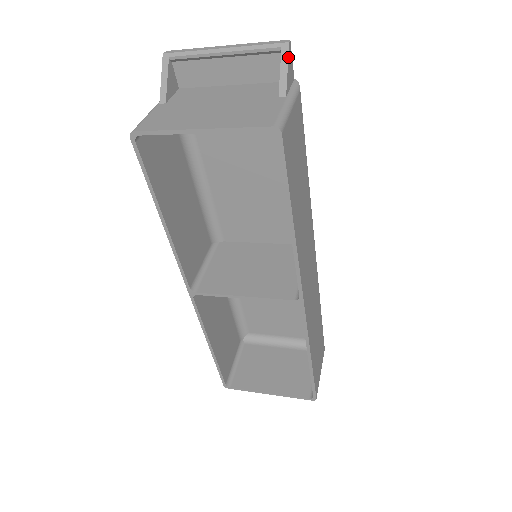
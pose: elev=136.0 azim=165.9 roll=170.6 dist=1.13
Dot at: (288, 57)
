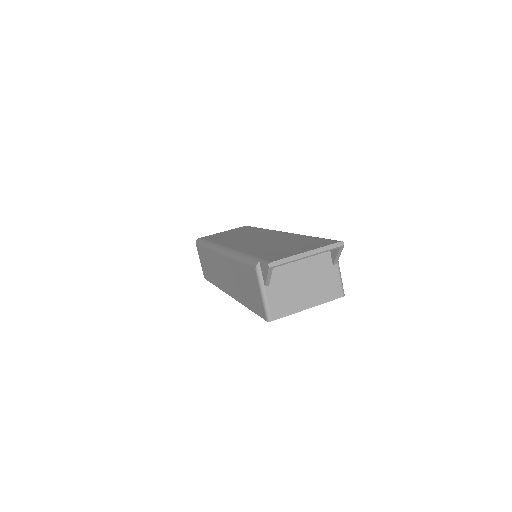
Dot at: occluded
